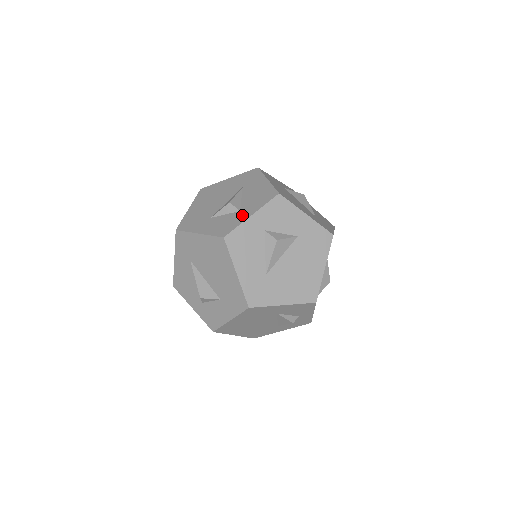
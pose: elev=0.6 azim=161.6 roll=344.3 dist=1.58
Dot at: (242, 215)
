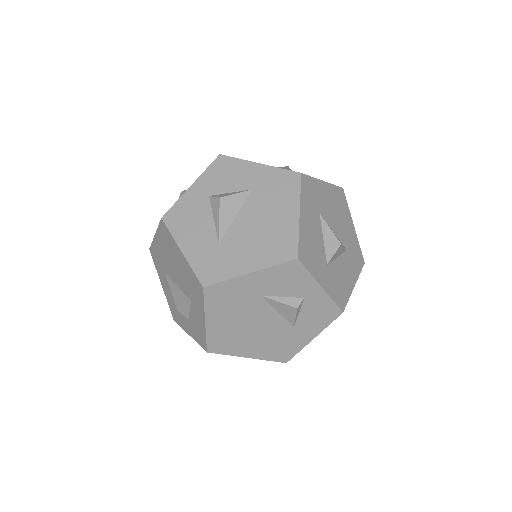
Dot at: occluded
